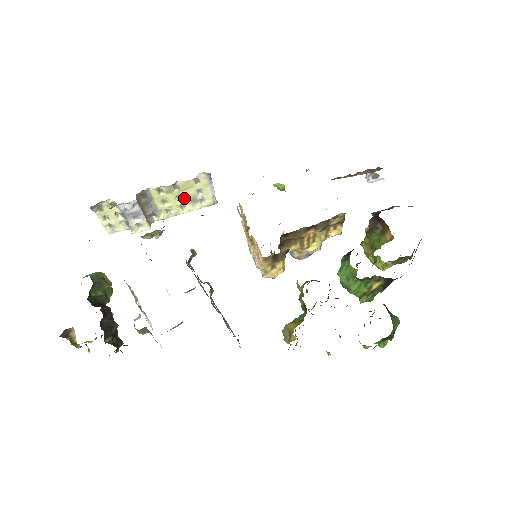
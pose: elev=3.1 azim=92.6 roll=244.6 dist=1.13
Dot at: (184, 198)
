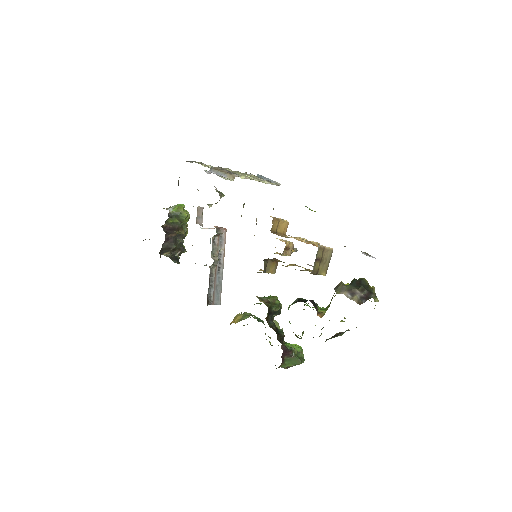
Dot at: occluded
